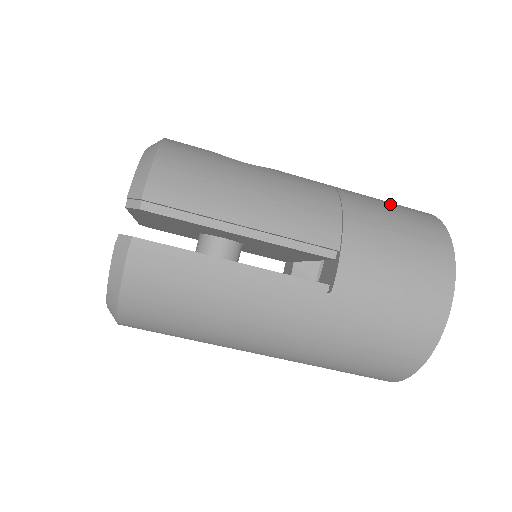
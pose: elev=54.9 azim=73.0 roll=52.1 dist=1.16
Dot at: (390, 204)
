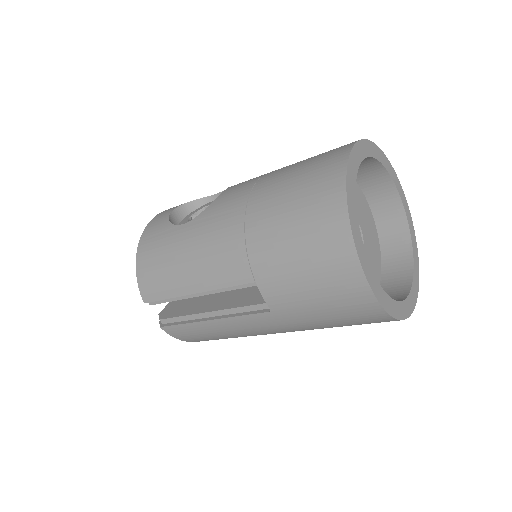
Dot at: (295, 188)
